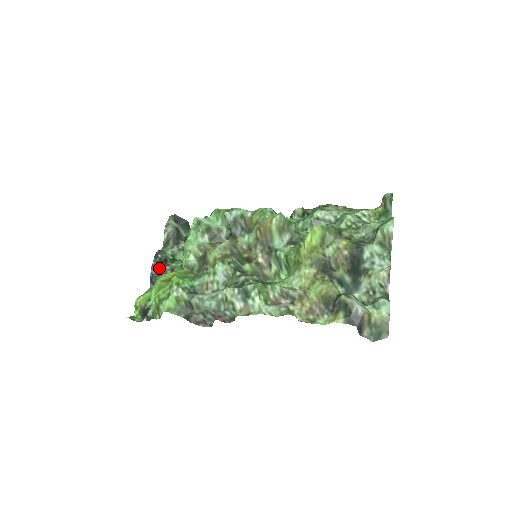
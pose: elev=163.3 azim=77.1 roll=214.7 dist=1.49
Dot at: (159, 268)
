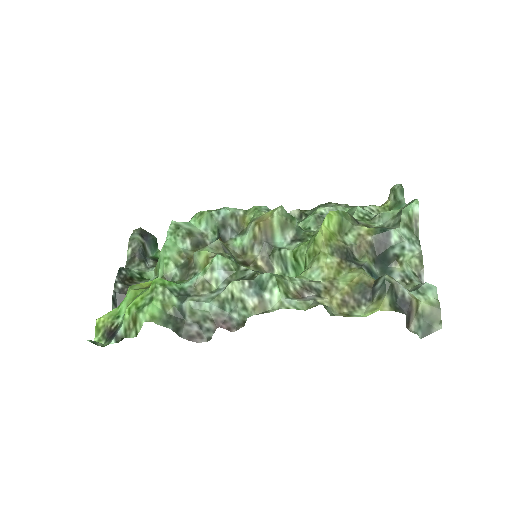
Dot at: (124, 286)
